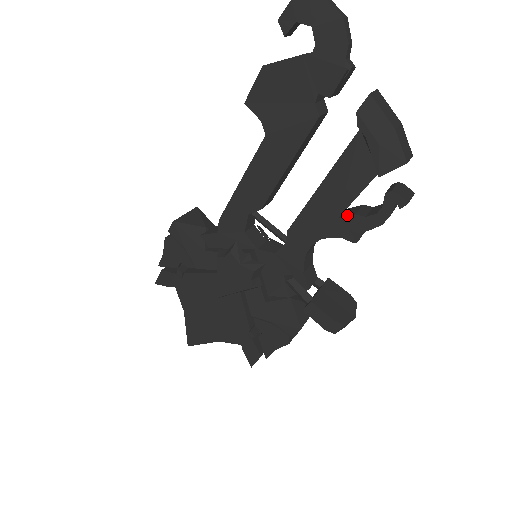
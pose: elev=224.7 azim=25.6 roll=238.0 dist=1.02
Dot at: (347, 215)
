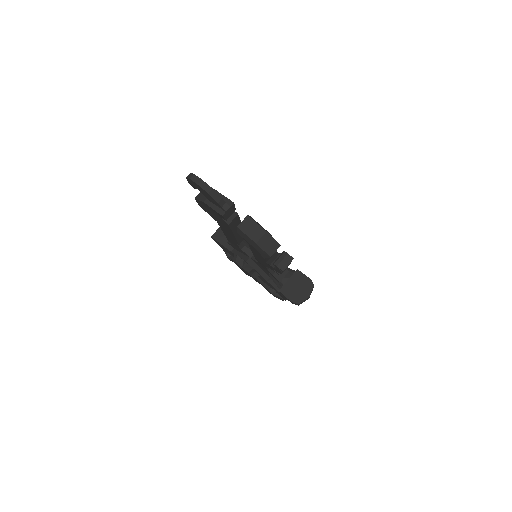
Dot at: (268, 263)
